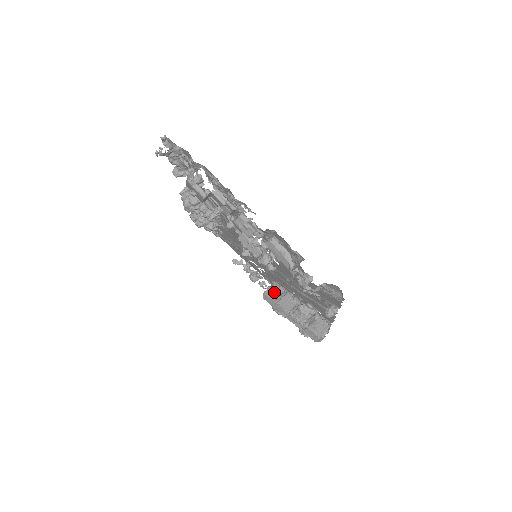
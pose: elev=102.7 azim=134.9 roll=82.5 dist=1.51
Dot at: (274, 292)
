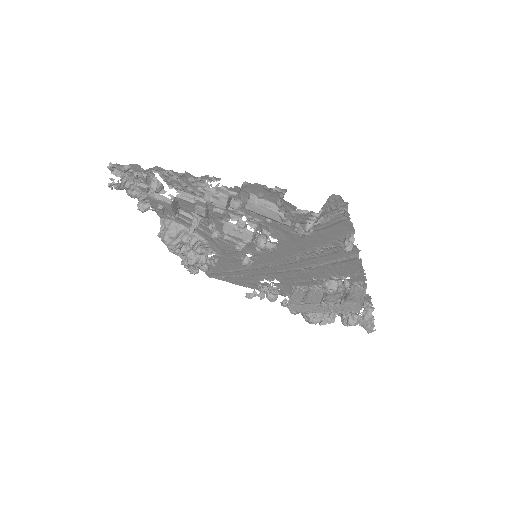
Dot at: (297, 297)
